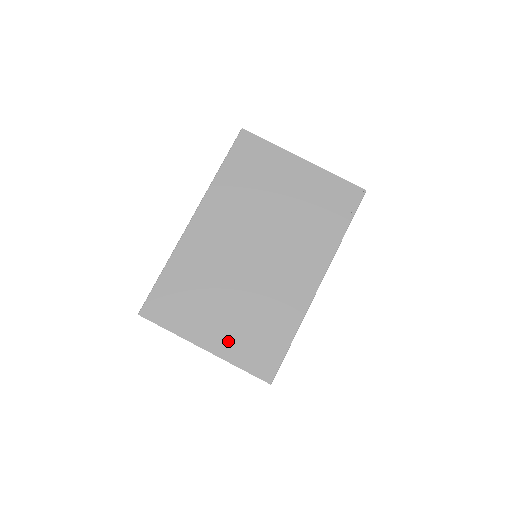
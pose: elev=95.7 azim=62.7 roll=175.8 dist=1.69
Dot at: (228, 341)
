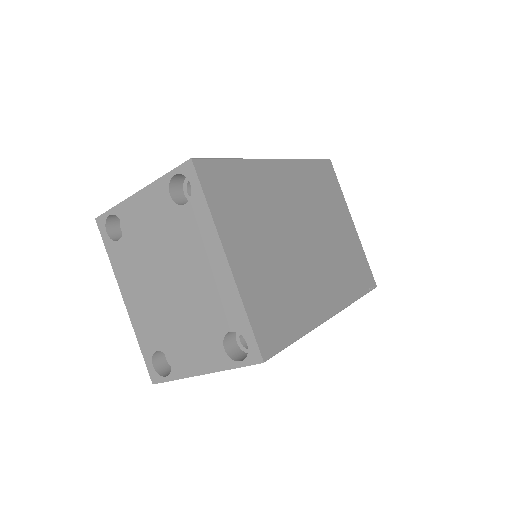
Dot at: (251, 278)
